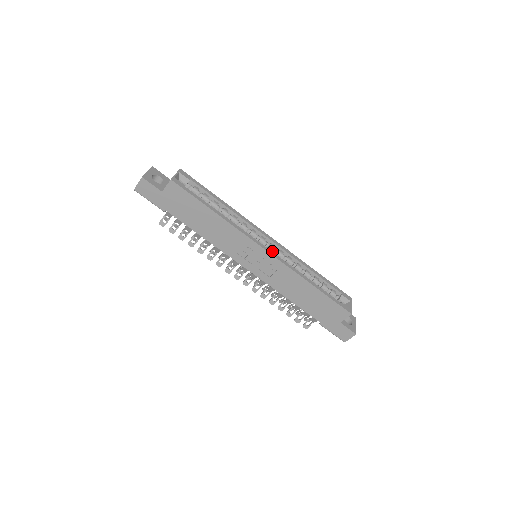
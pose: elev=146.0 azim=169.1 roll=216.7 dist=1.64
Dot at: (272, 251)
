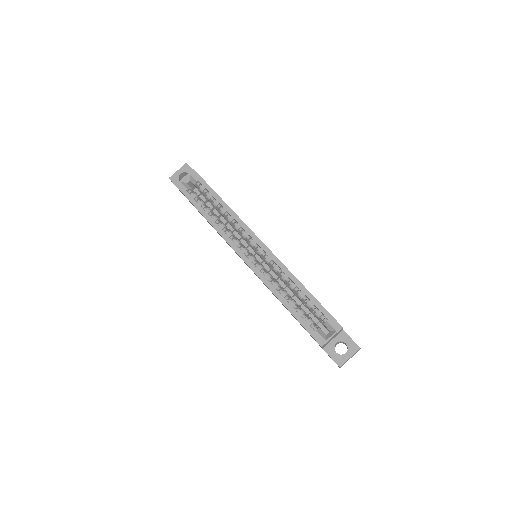
Dot at: (262, 256)
